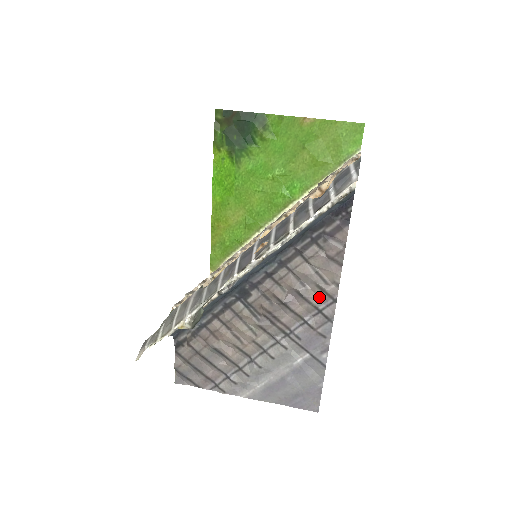
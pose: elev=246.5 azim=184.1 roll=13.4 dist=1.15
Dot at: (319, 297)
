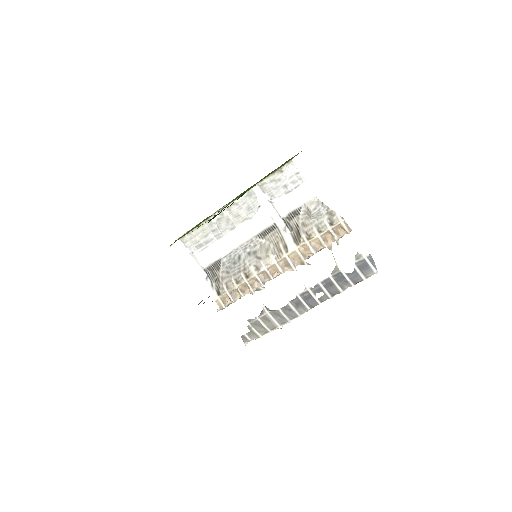
Dot at: occluded
